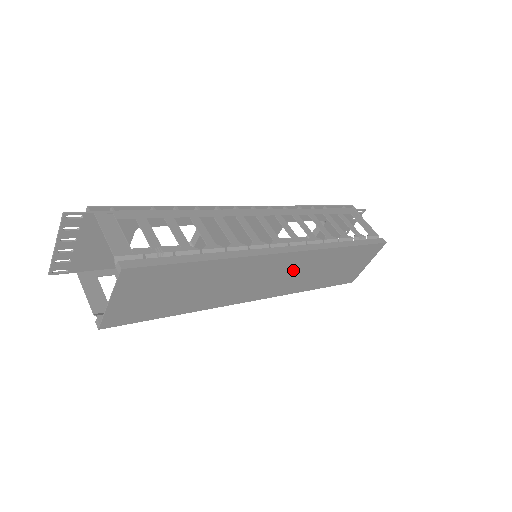
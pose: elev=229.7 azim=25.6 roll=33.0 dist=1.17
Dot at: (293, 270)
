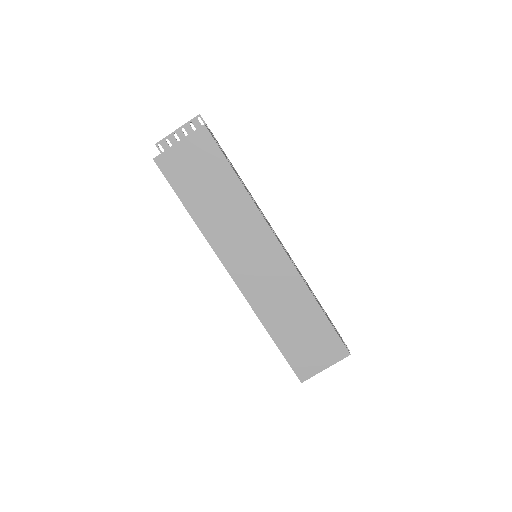
Dot at: (272, 276)
